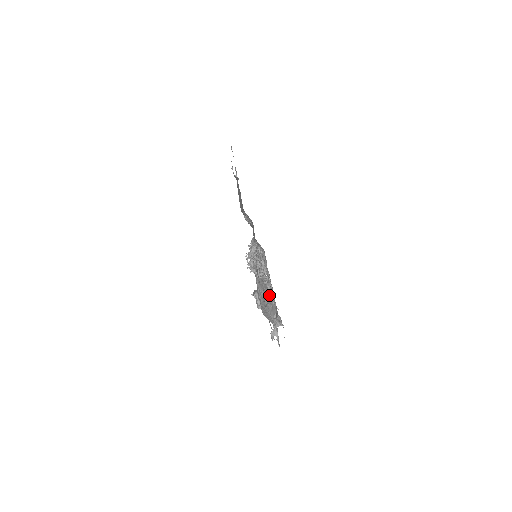
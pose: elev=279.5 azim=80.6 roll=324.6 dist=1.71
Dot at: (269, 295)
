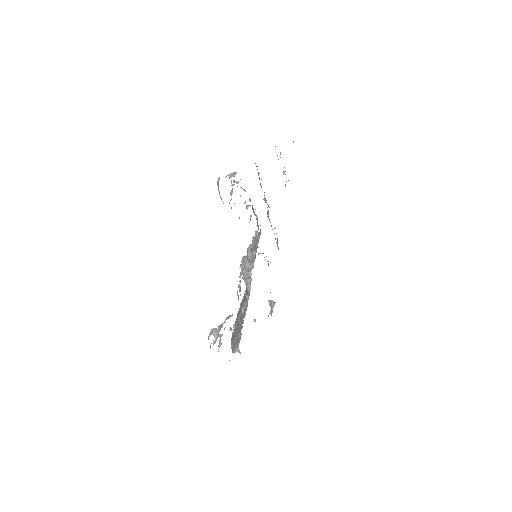
Dot at: (245, 307)
